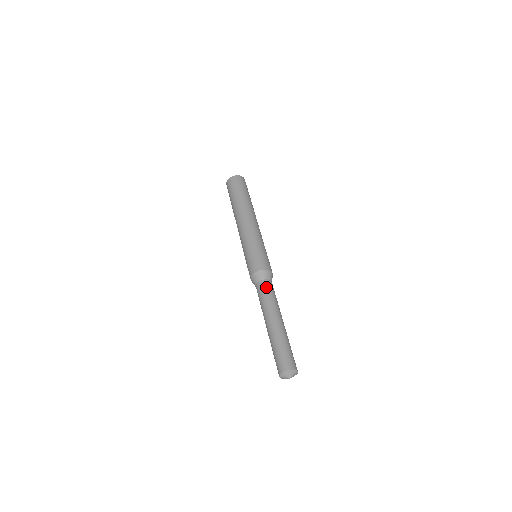
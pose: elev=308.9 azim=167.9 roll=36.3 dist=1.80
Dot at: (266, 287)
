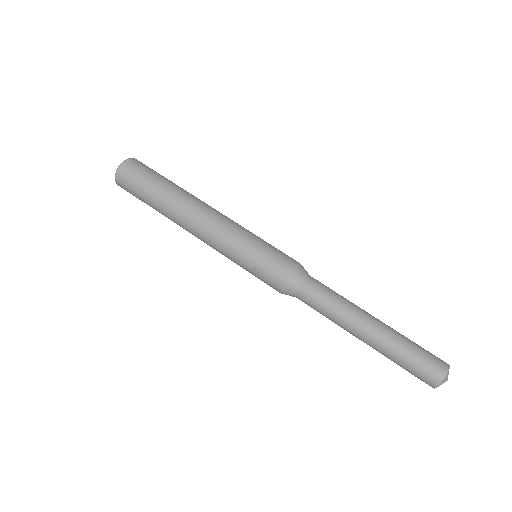
Dot at: (314, 294)
